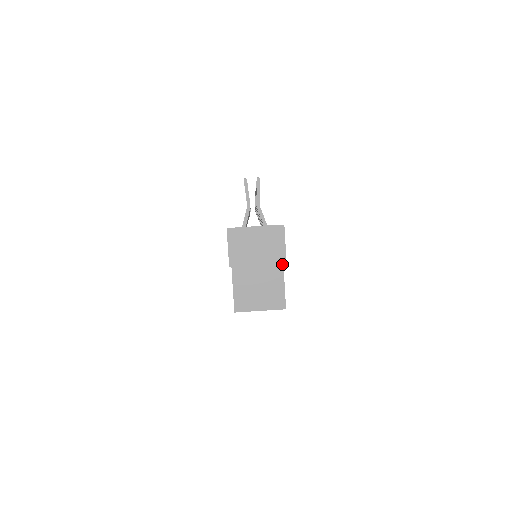
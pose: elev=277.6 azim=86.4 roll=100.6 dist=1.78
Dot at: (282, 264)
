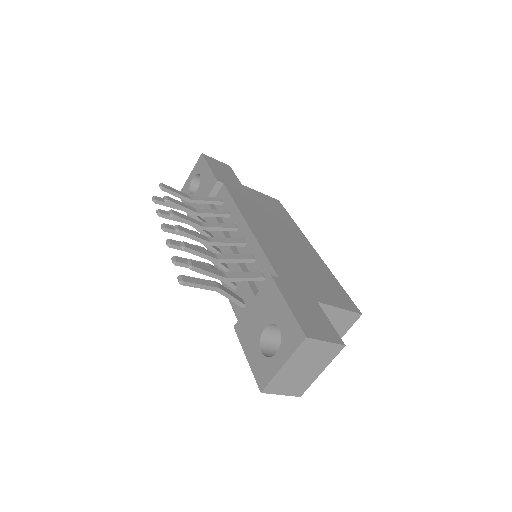
Dot at: (320, 304)
